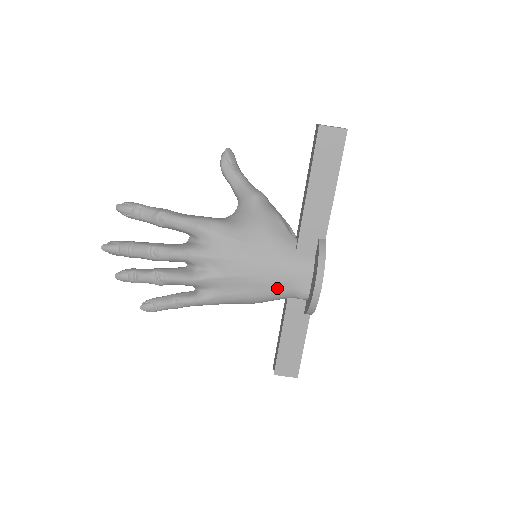
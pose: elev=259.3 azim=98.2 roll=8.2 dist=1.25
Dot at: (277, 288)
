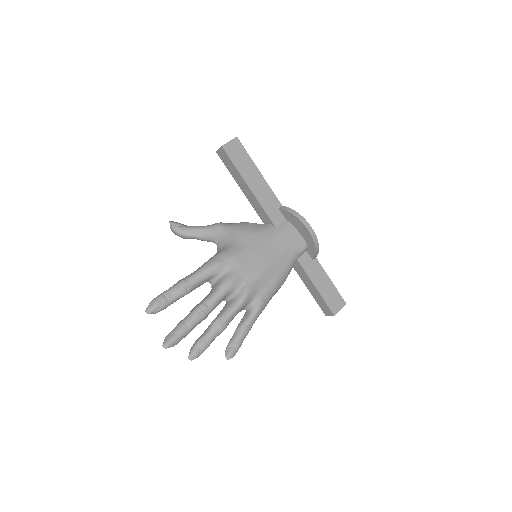
Dot at: (288, 257)
